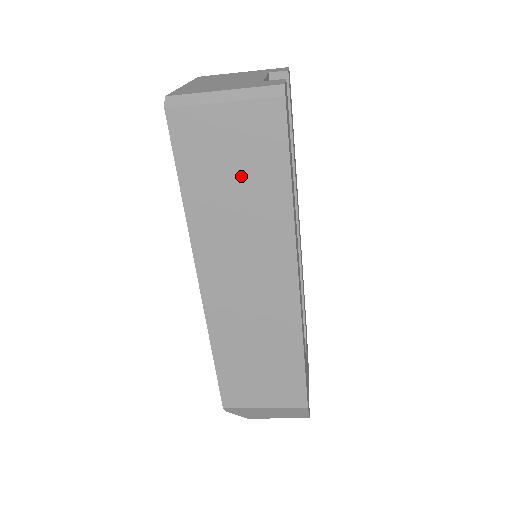
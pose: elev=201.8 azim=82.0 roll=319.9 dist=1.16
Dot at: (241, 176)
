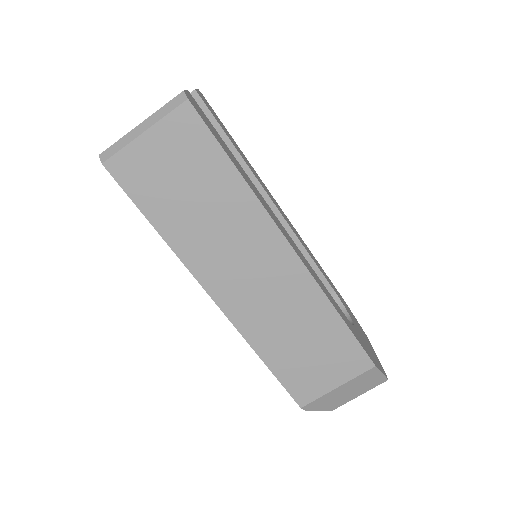
Dot at: (192, 184)
